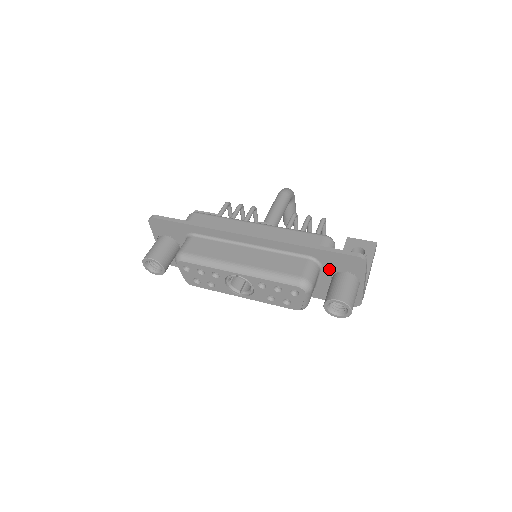
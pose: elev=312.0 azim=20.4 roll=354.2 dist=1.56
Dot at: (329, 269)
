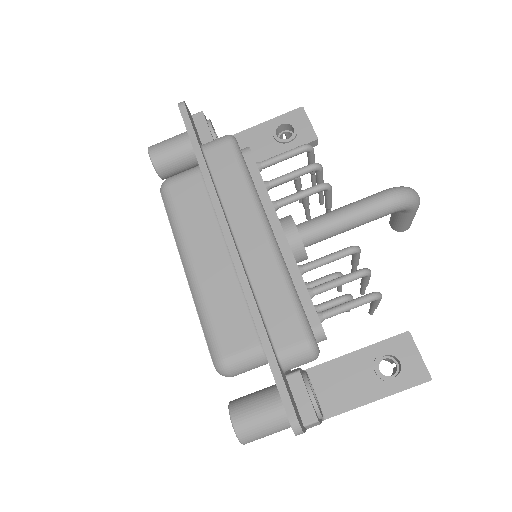
Dot at: occluded
